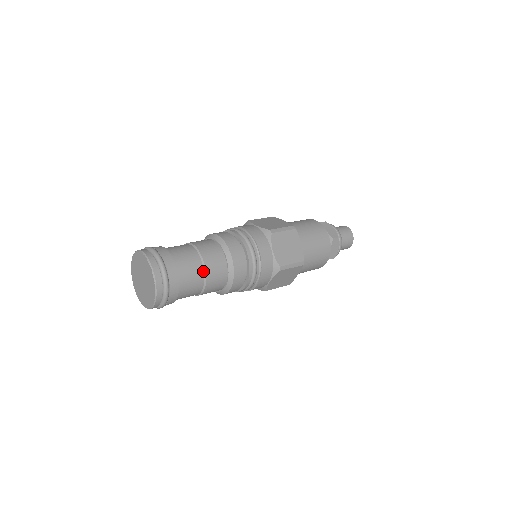
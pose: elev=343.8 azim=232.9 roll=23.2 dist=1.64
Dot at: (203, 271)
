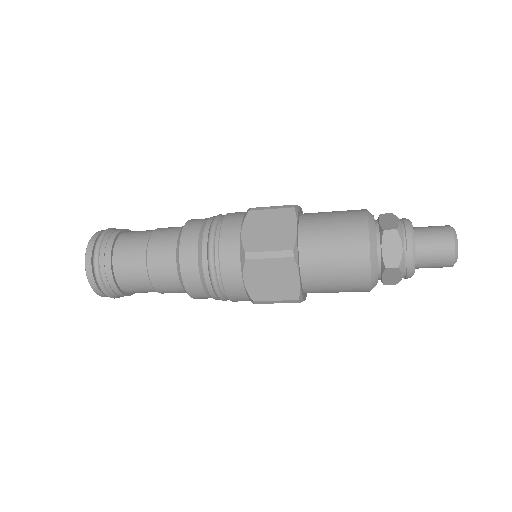
Dot at: (145, 251)
